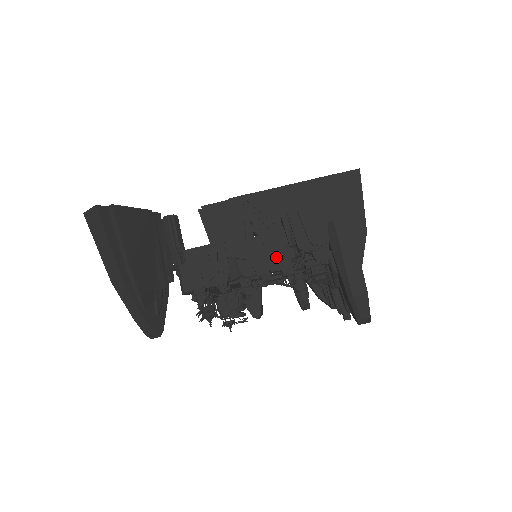
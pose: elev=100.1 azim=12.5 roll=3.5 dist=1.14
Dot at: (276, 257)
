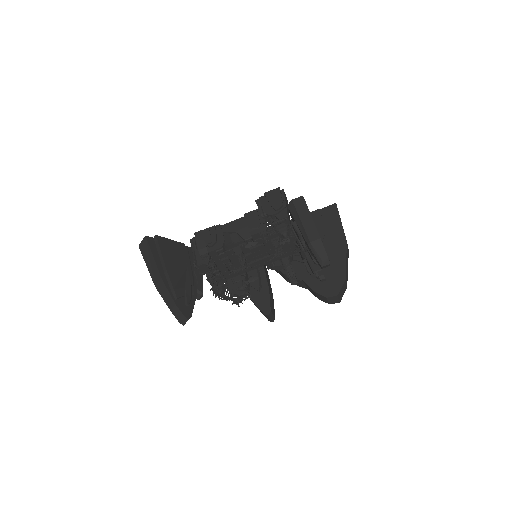
Dot at: (254, 226)
